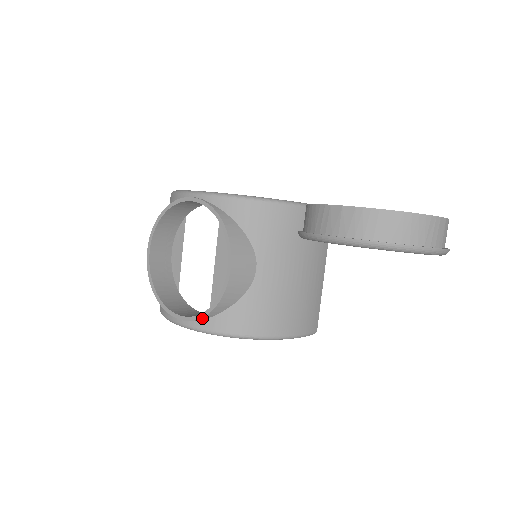
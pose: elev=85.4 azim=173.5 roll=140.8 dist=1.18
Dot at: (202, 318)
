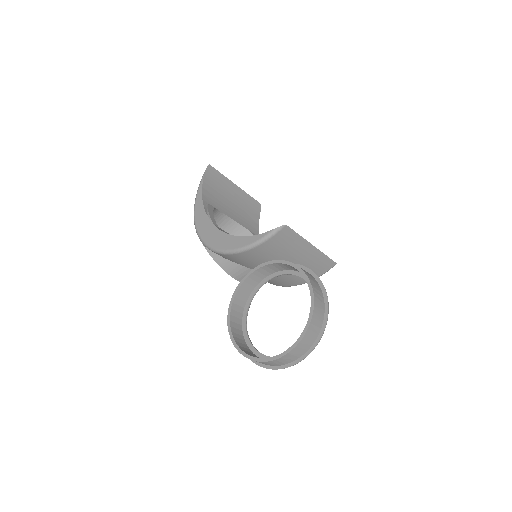
Dot at: occluded
